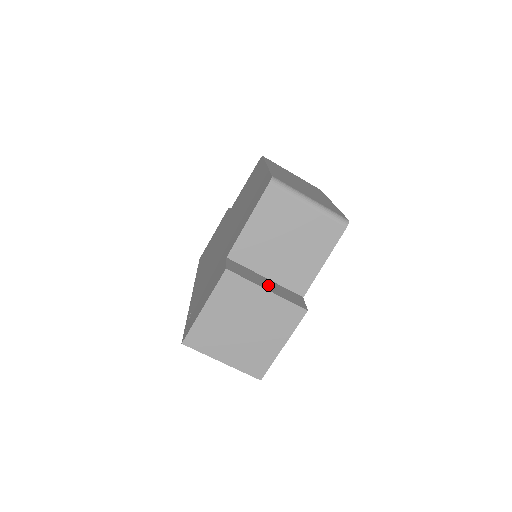
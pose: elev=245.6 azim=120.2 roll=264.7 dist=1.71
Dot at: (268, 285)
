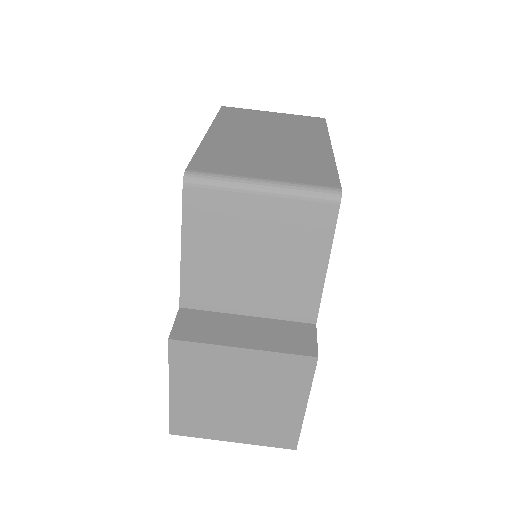
Dot at: (247, 333)
